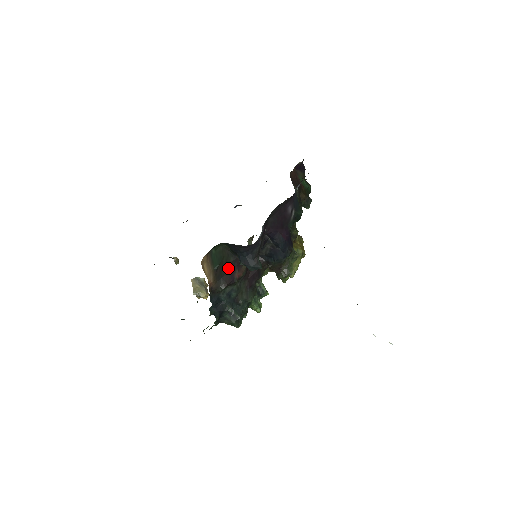
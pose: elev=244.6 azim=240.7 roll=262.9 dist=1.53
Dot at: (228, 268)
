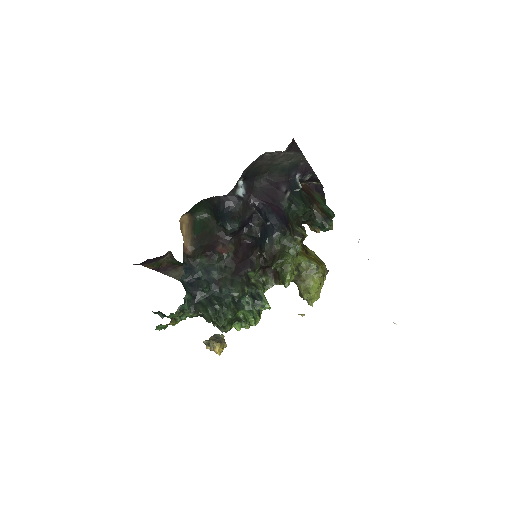
Dot at: (211, 239)
